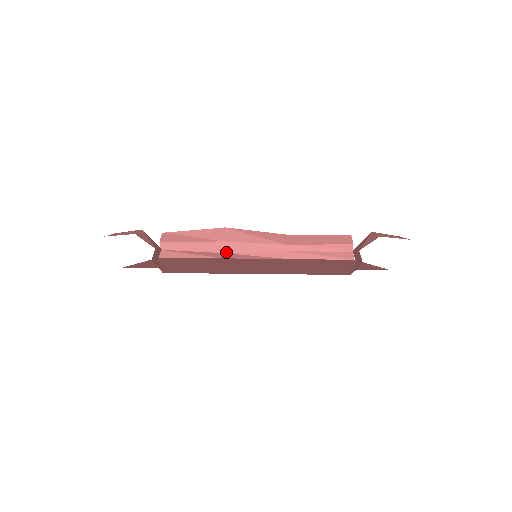
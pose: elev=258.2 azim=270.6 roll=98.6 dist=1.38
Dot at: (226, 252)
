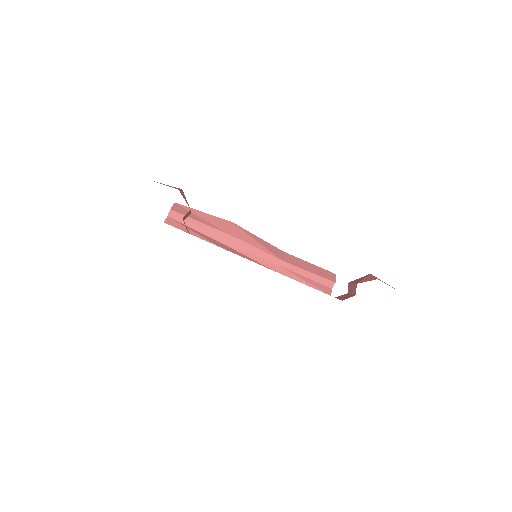
Dot at: (224, 243)
